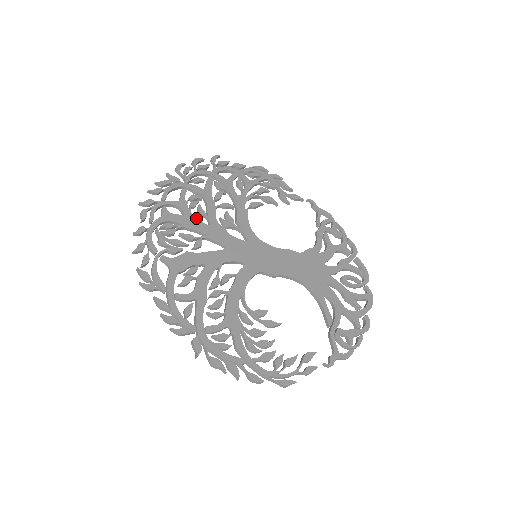
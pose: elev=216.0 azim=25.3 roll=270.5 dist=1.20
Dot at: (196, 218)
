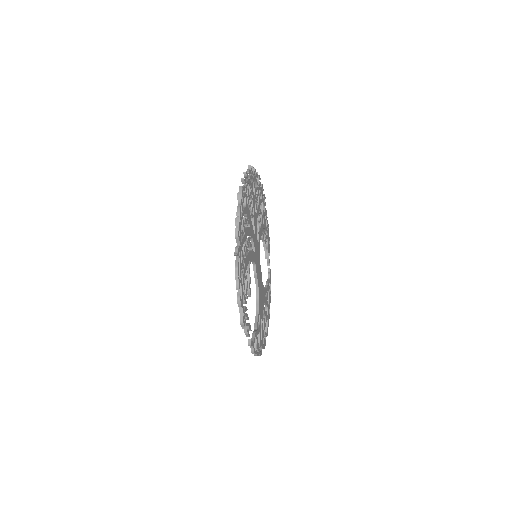
Dot at: occluded
